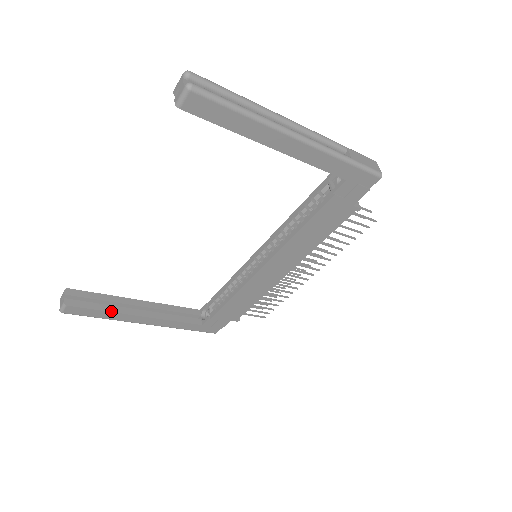
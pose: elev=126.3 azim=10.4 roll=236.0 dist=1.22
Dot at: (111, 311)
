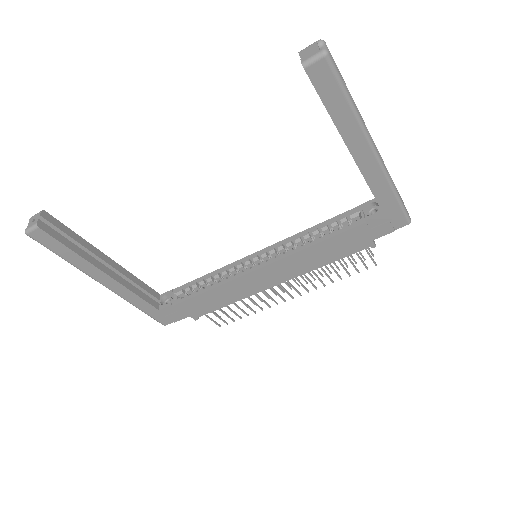
Dot at: (80, 255)
